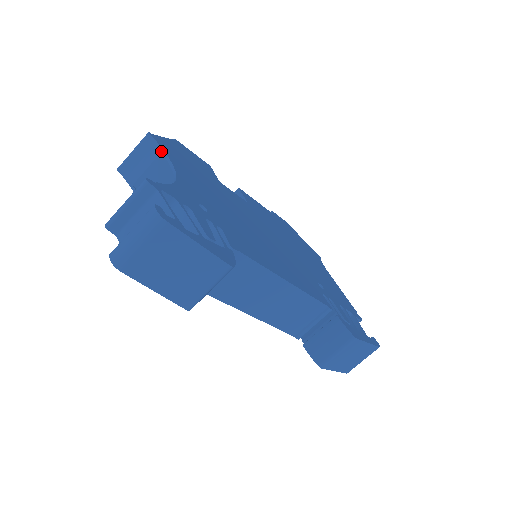
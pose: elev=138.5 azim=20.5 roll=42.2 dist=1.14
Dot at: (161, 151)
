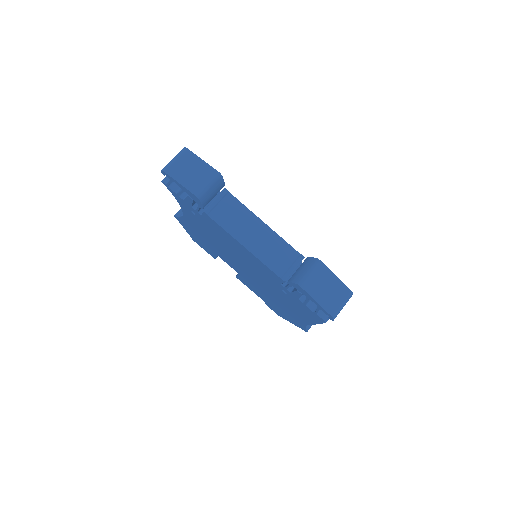
Dot at: occluded
